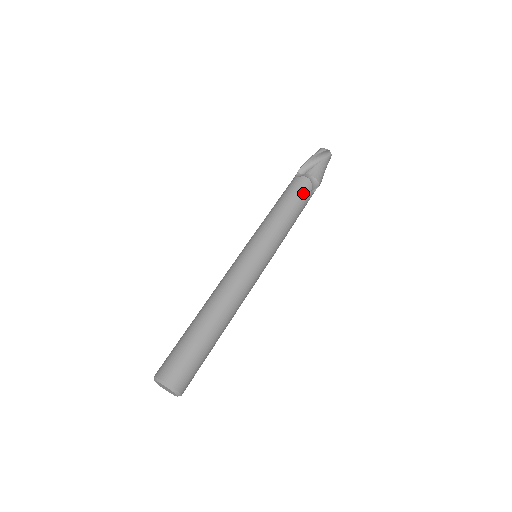
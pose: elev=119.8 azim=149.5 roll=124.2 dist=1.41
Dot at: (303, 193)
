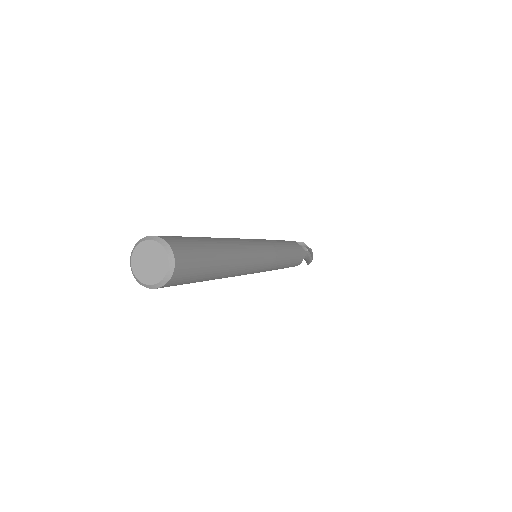
Dot at: occluded
